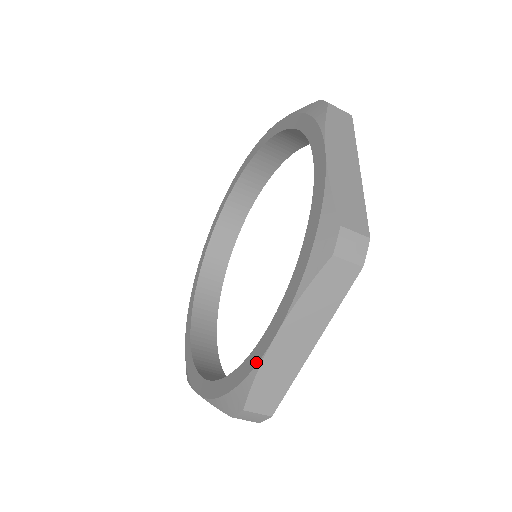
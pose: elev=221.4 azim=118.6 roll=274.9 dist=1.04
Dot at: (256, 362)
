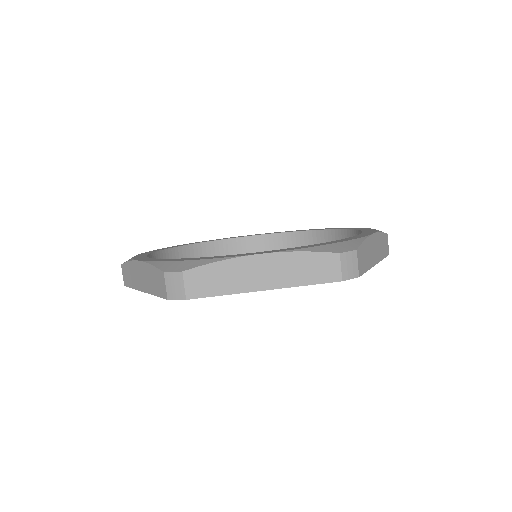
Dot at: (228, 256)
